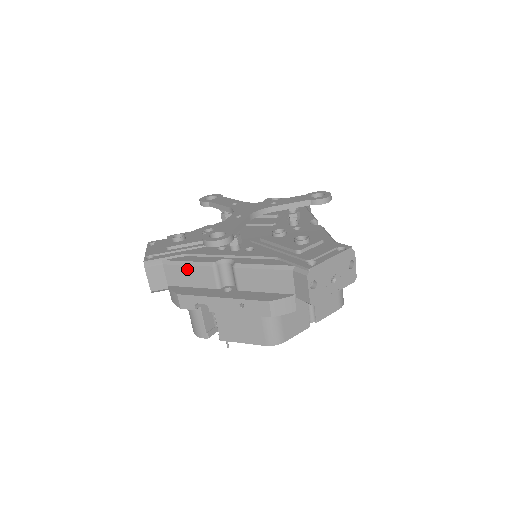
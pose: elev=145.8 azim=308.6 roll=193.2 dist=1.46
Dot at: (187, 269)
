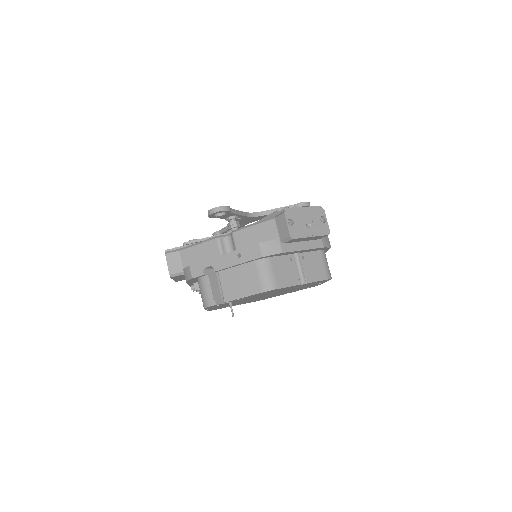
Dot at: (198, 248)
